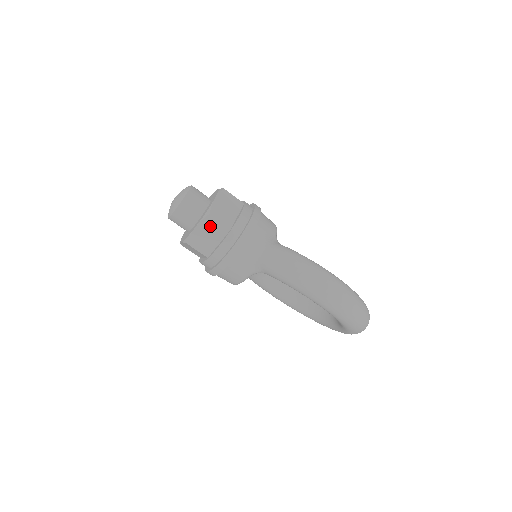
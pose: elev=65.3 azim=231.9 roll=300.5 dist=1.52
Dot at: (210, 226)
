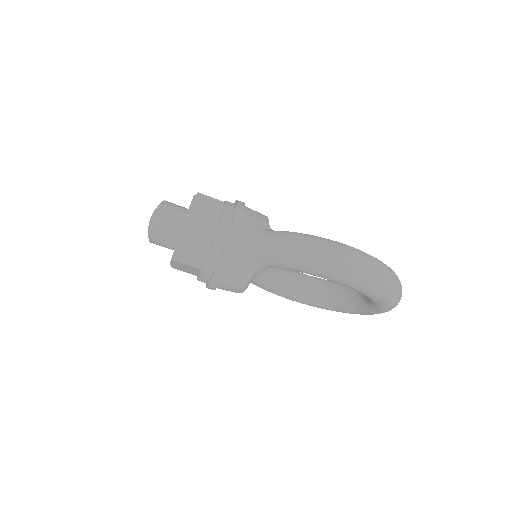
Dot at: (193, 233)
